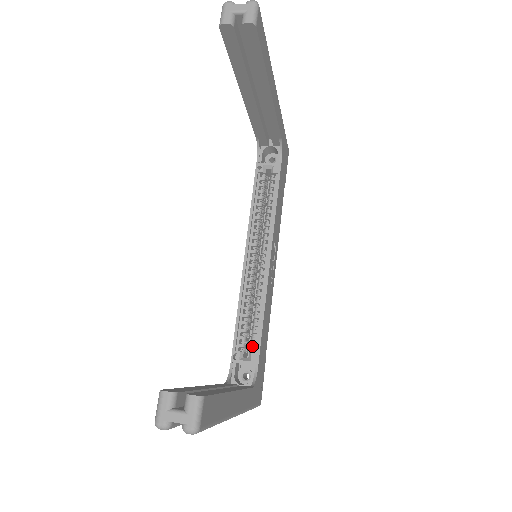
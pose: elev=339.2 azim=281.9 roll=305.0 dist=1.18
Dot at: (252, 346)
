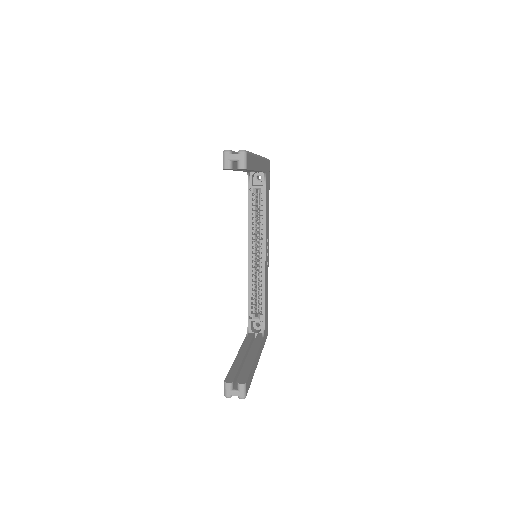
Dot at: (260, 310)
